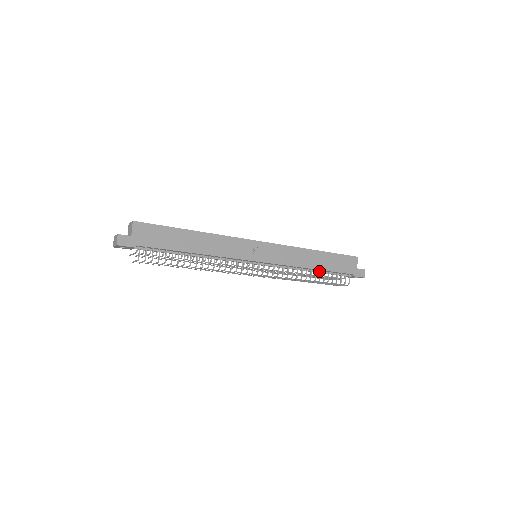
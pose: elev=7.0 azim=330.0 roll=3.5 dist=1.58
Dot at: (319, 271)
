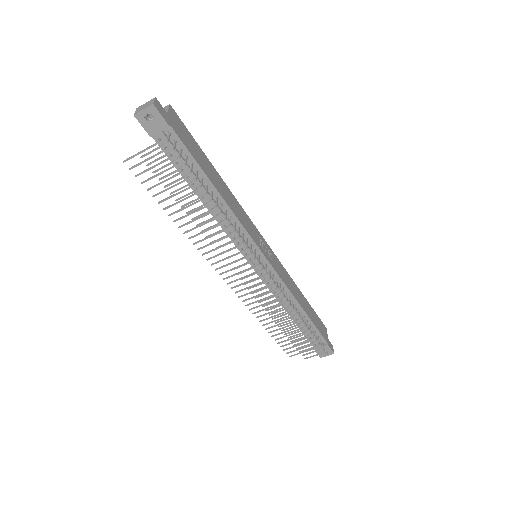
Dot at: (303, 316)
